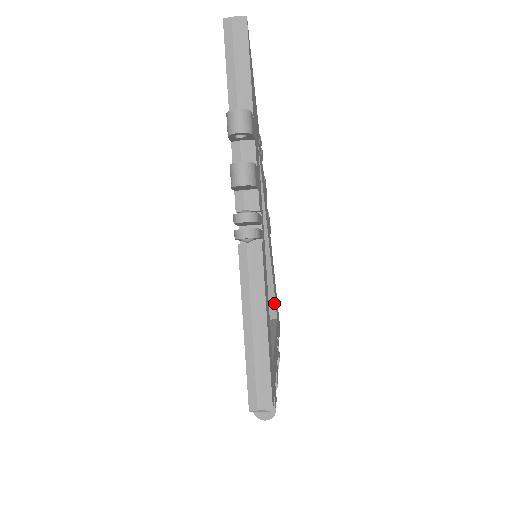
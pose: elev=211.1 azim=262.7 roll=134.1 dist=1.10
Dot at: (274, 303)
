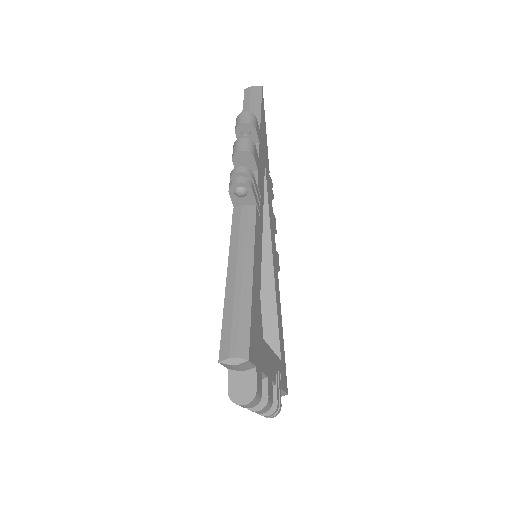
Dot at: (278, 337)
